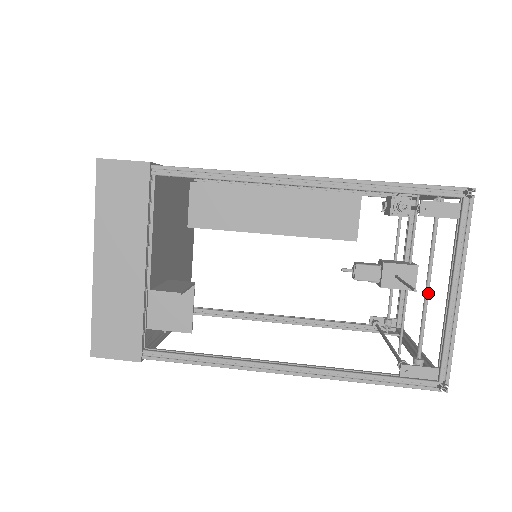
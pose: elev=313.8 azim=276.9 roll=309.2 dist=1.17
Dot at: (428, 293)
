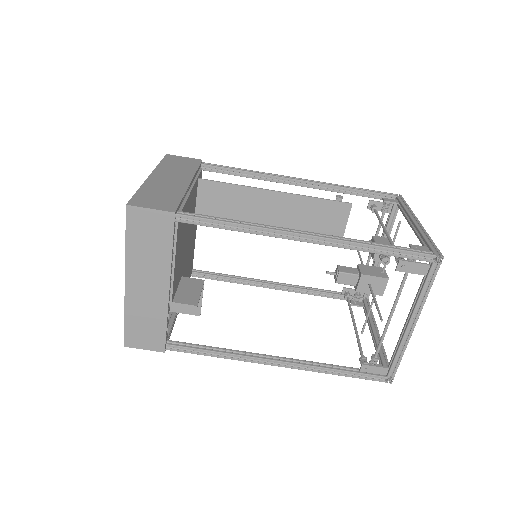
Dot at: (391, 317)
